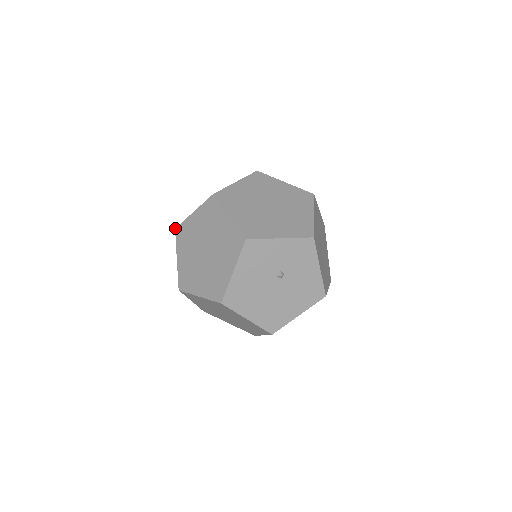
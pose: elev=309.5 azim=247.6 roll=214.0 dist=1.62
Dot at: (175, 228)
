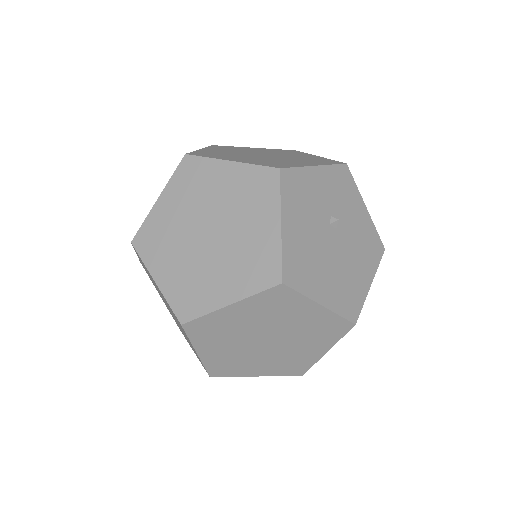
Dot at: (131, 241)
